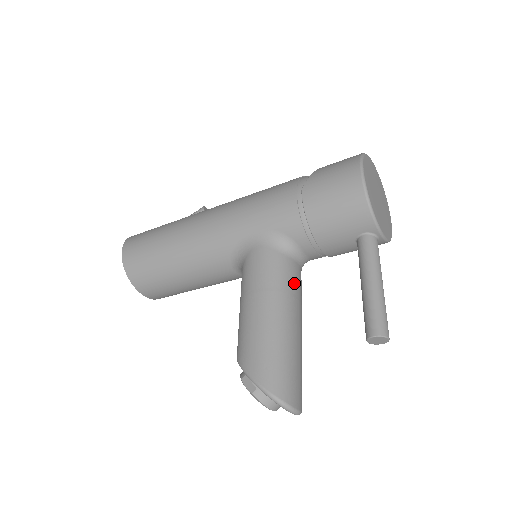
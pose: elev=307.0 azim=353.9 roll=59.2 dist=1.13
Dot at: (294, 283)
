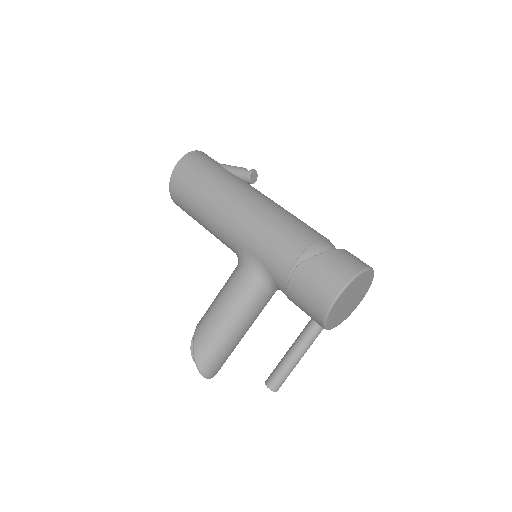
Dot at: (259, 307)
